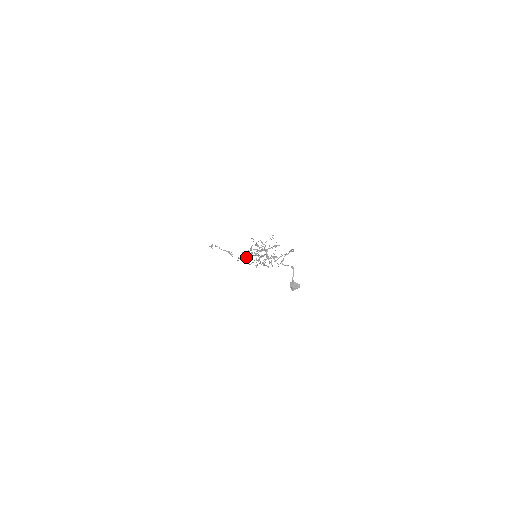
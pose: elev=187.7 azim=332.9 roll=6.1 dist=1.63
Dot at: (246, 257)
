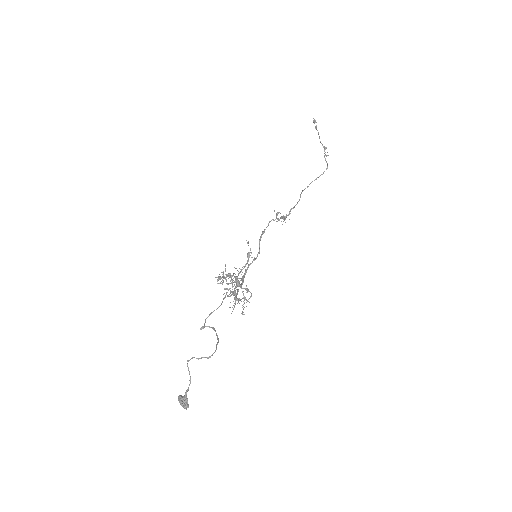
Dot at: (260, 236)
